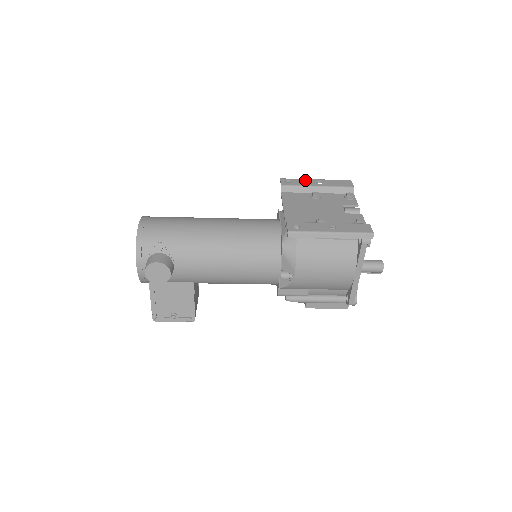
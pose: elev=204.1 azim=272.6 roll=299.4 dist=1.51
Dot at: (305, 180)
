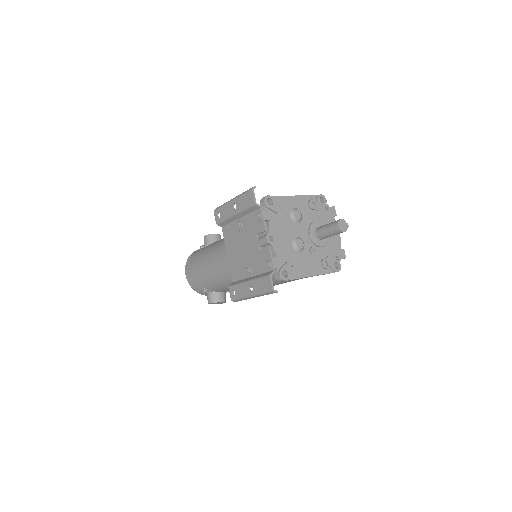
Dot at: (226, 207)
